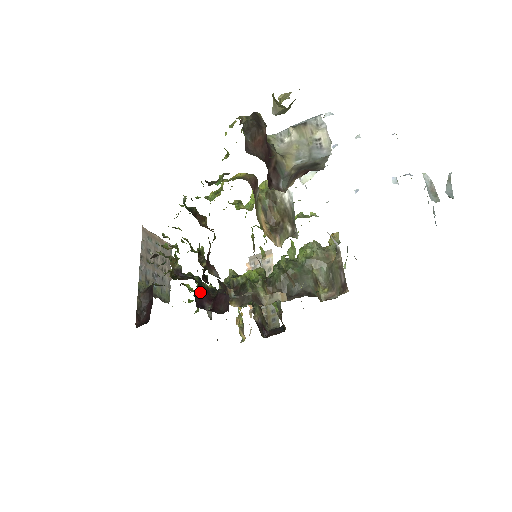
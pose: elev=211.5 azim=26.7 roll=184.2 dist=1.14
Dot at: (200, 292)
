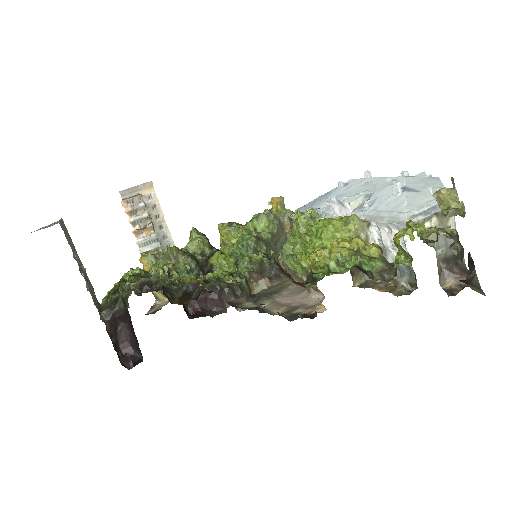
Dot at: occluded
